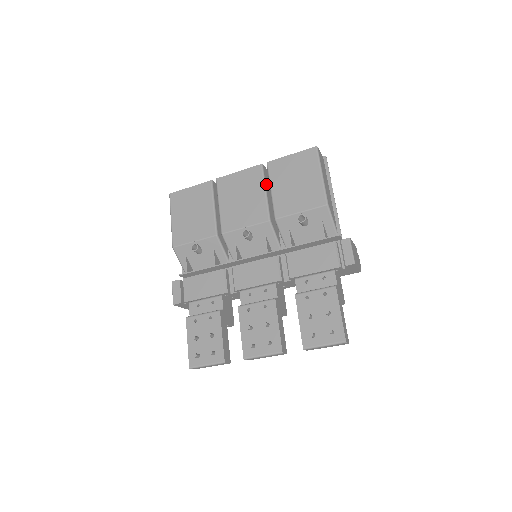
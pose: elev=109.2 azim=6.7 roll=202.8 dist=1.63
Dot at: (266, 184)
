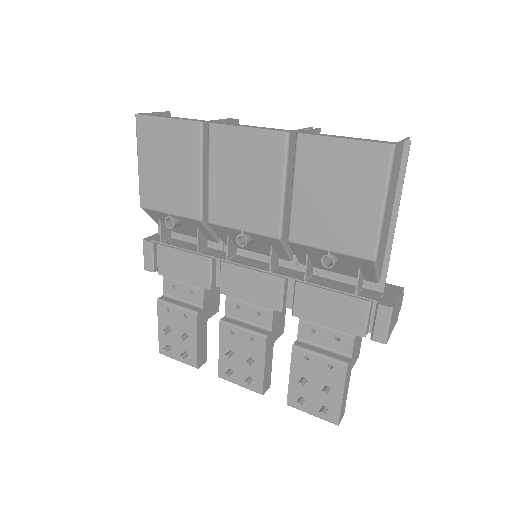
Dot at: (288, 170)
